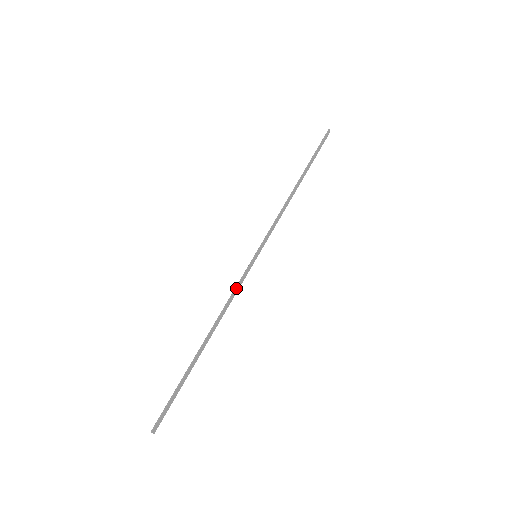
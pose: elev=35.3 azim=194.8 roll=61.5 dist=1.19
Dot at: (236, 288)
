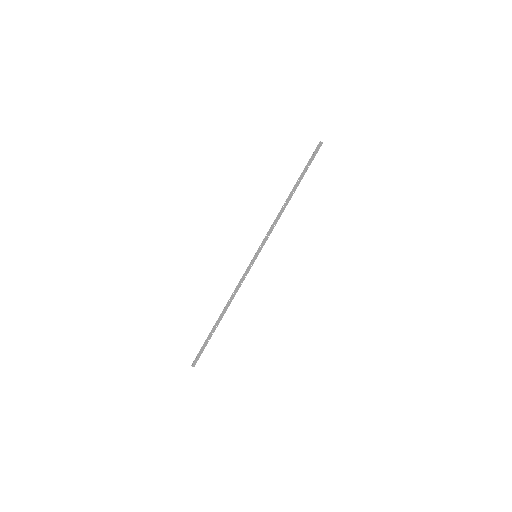
Dot at: (241, 280)
